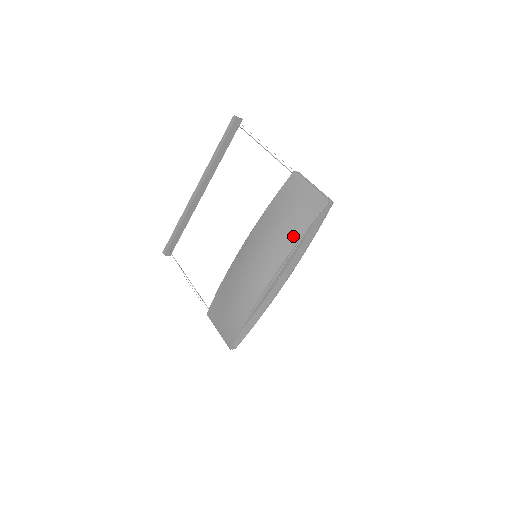
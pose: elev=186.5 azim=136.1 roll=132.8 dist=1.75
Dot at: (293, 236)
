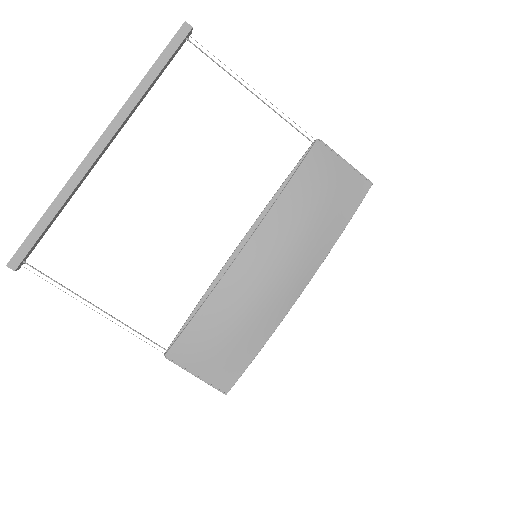
Dot at: (335, 228)
